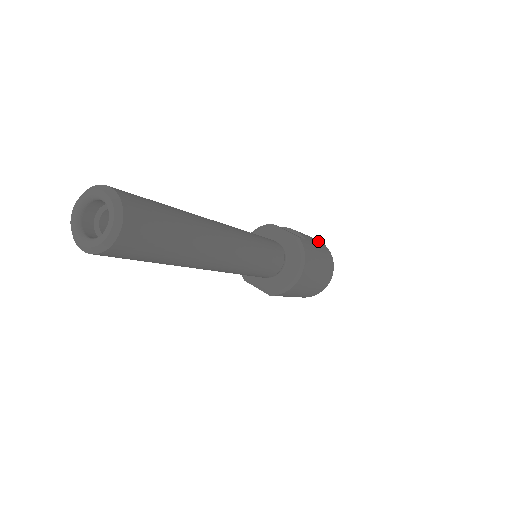
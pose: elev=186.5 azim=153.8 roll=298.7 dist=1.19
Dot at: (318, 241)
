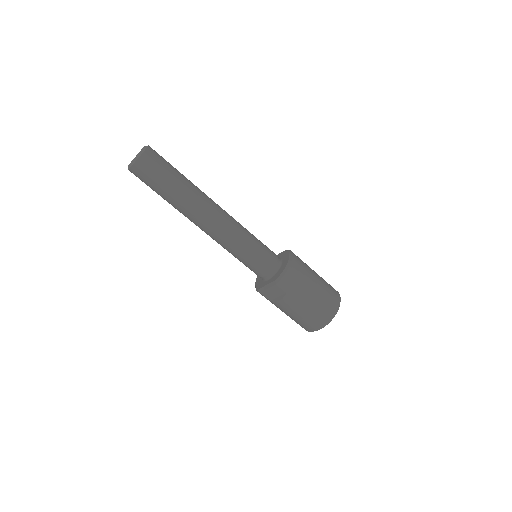
Dot at: occluded
